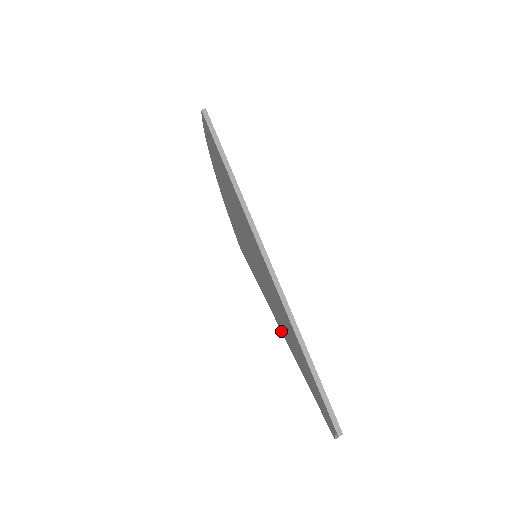
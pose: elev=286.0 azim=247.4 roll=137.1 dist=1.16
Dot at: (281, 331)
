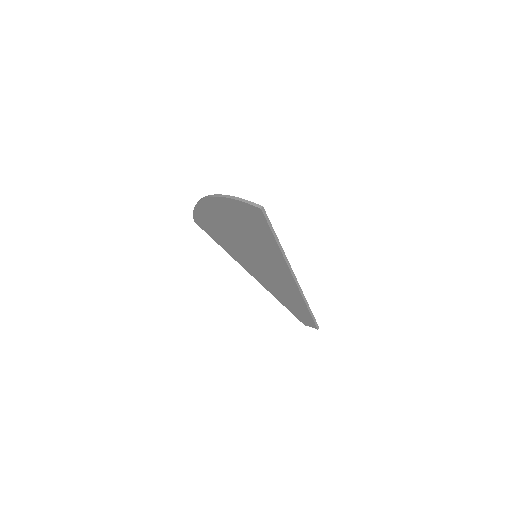
Dot at: occluded
